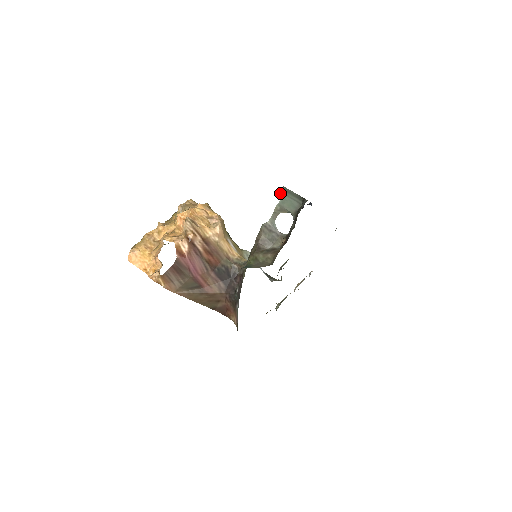
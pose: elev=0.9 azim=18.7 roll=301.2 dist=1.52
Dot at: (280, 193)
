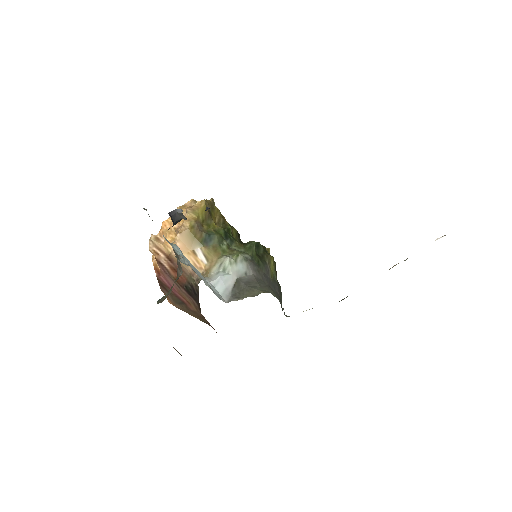
Dot at: (148, 214)
